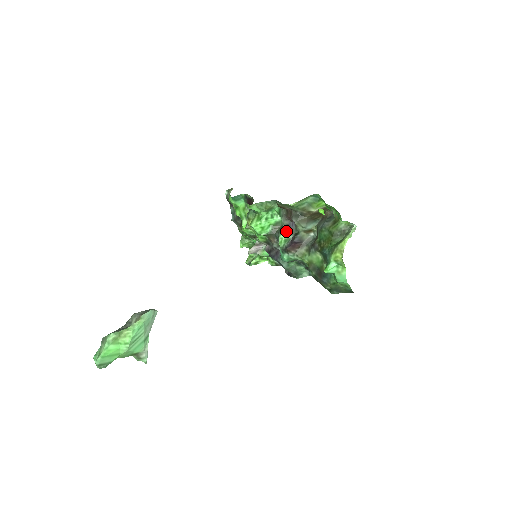
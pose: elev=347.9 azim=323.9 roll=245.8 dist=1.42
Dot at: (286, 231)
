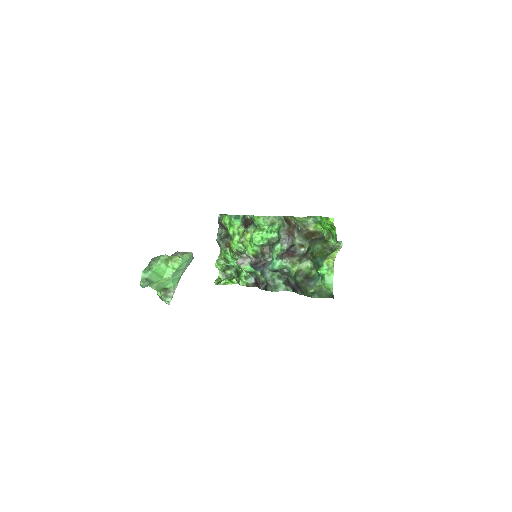
Dot at: (282, 244)
